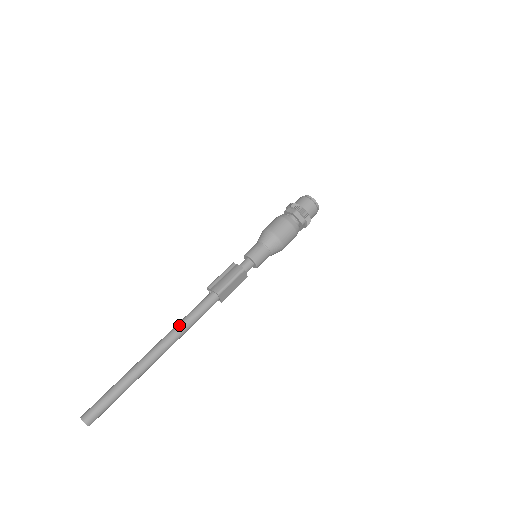
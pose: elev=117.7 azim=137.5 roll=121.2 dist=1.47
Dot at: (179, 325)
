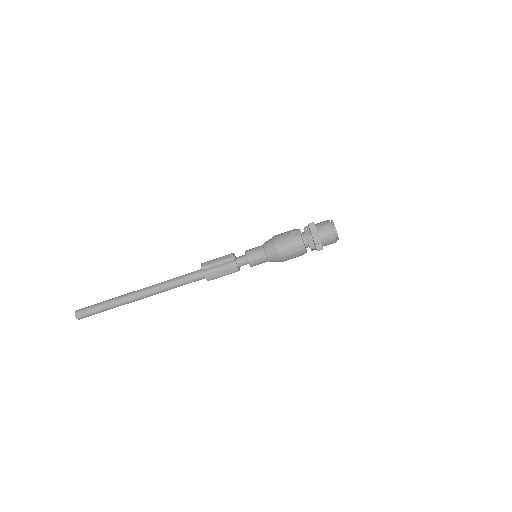
Dot at: (167, 289)
